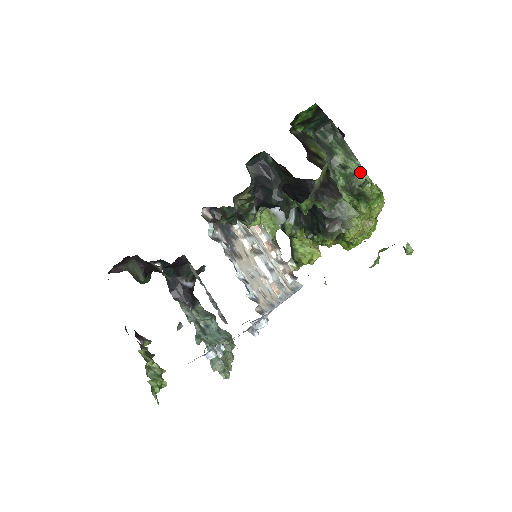
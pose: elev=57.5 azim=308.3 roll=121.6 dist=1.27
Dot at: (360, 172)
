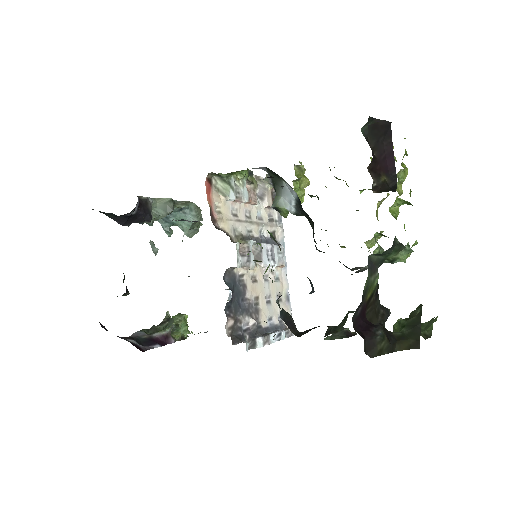
Dot at: occluded
